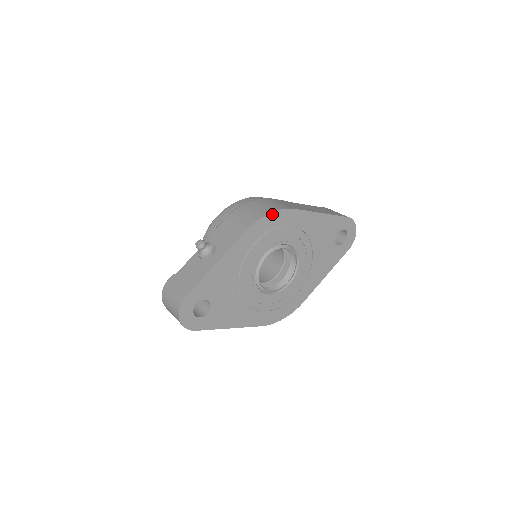
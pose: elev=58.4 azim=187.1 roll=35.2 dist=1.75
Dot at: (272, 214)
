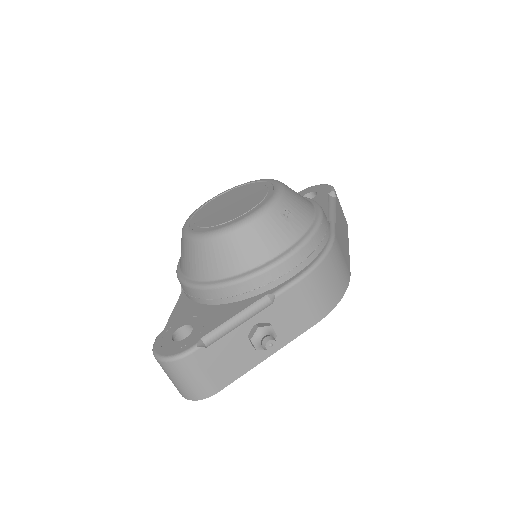
Dot at: (340, 296)
